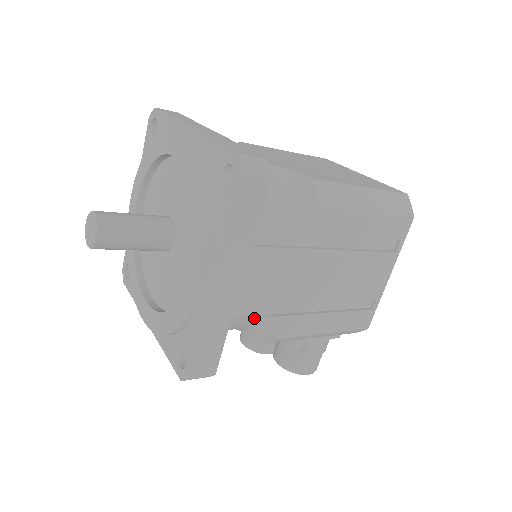
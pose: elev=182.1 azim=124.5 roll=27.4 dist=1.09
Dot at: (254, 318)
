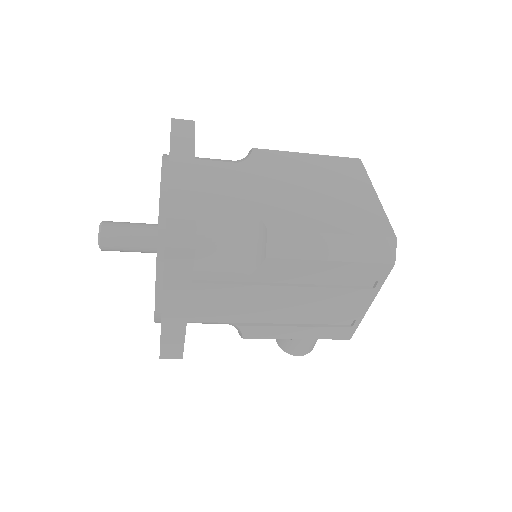
Dot at: (221, 323)
